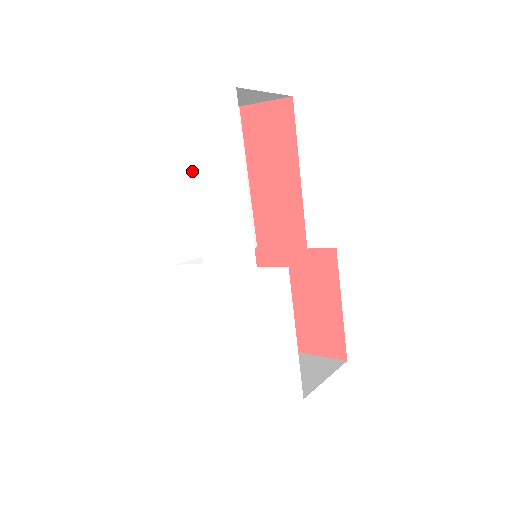
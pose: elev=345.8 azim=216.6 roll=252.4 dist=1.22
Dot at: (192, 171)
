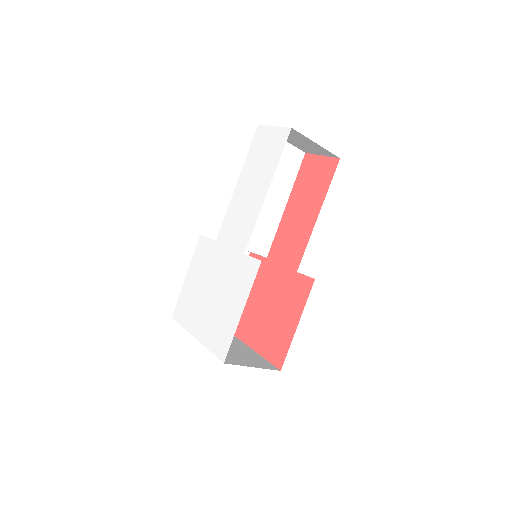
Dot at: (242, 174)
